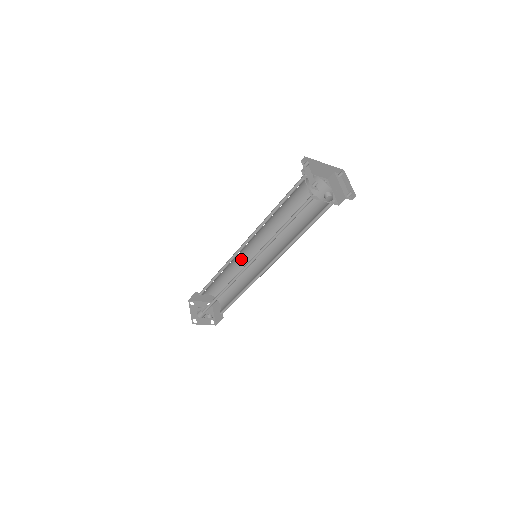
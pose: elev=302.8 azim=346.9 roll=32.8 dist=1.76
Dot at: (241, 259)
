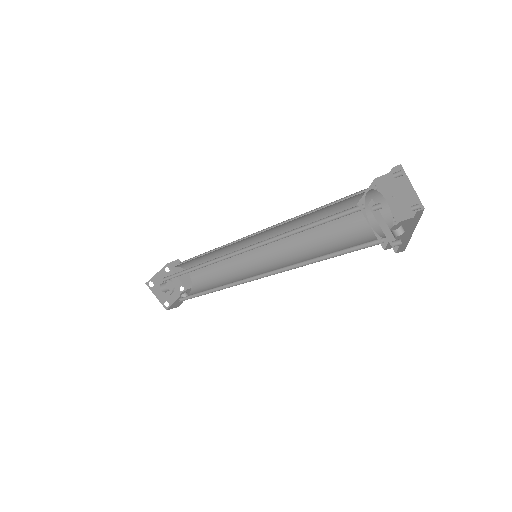
Dot at: occluded
